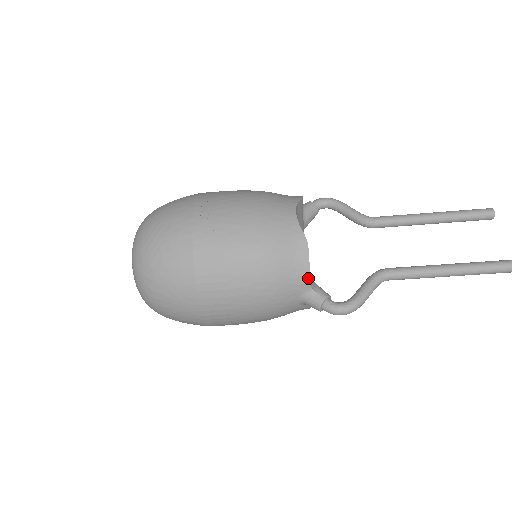
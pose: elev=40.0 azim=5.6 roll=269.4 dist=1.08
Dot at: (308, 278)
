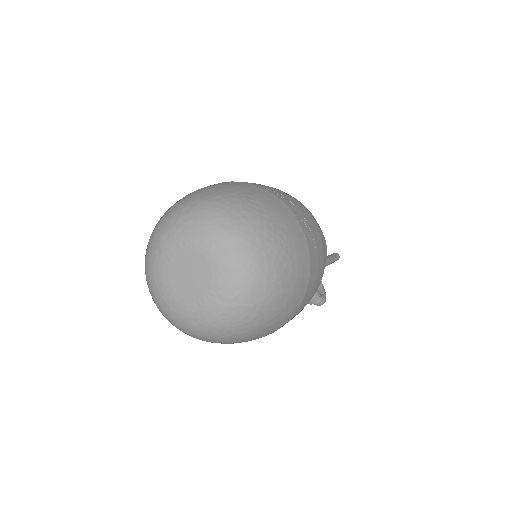
Dot at: occluded
